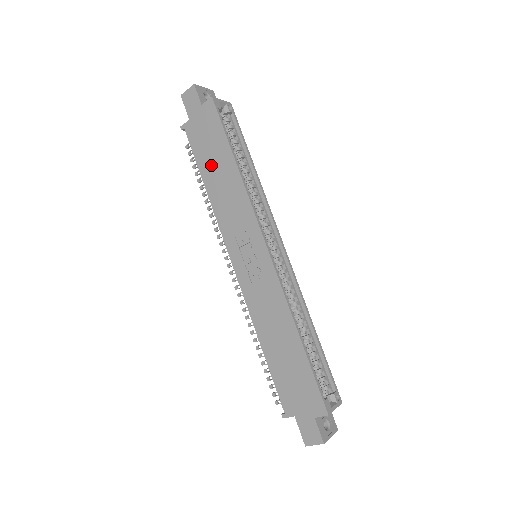
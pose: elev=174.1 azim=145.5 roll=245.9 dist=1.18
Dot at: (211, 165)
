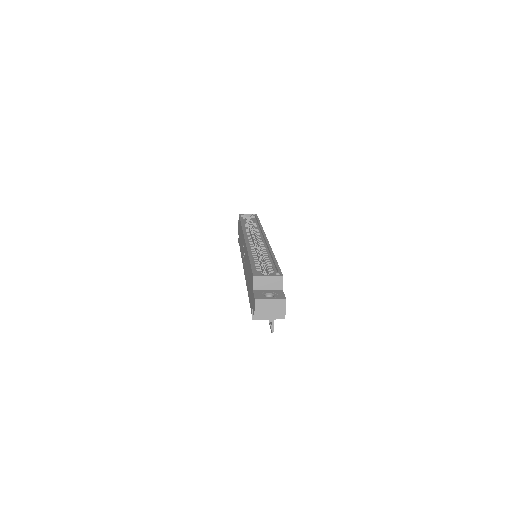
Dot at: occluded
